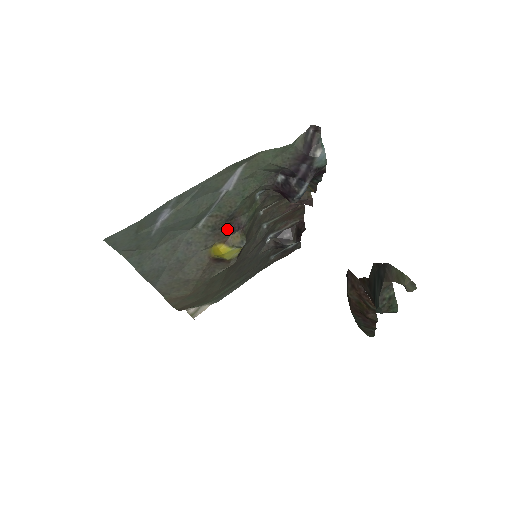
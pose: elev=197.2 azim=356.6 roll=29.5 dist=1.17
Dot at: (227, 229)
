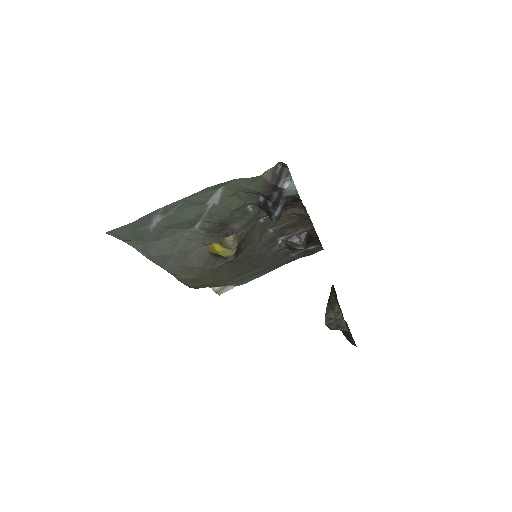
Dot at: (221, 233)
